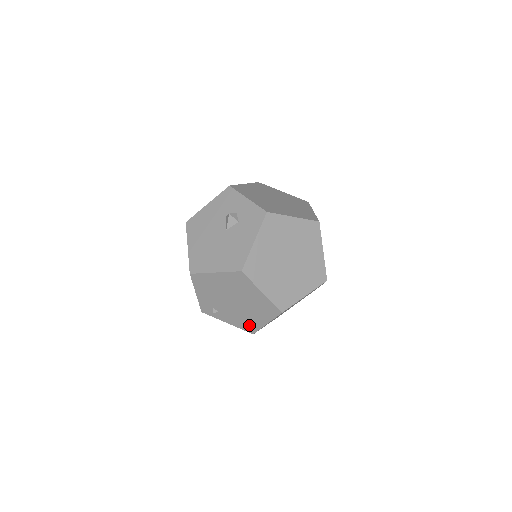
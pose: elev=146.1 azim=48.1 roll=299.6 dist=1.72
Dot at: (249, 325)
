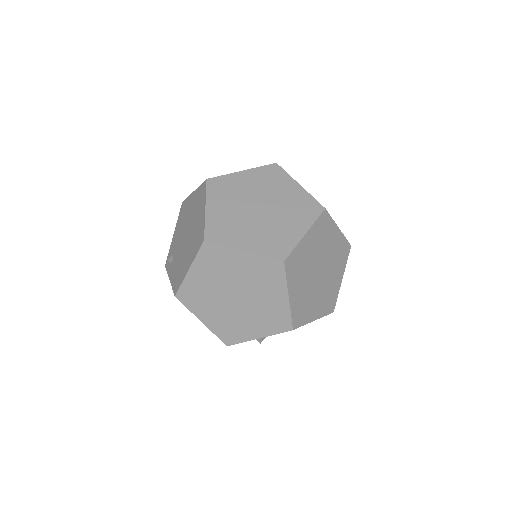
Dot at: (179, 278)
